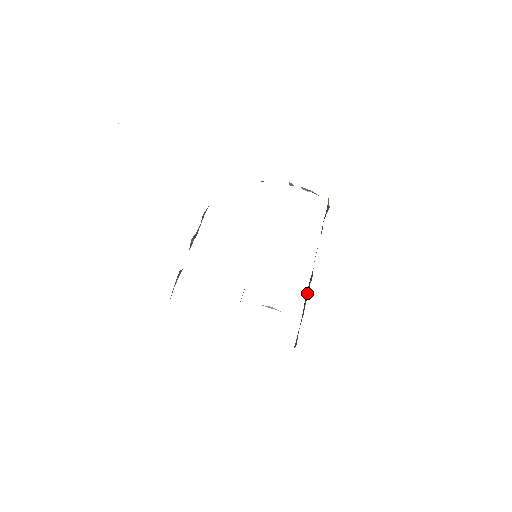
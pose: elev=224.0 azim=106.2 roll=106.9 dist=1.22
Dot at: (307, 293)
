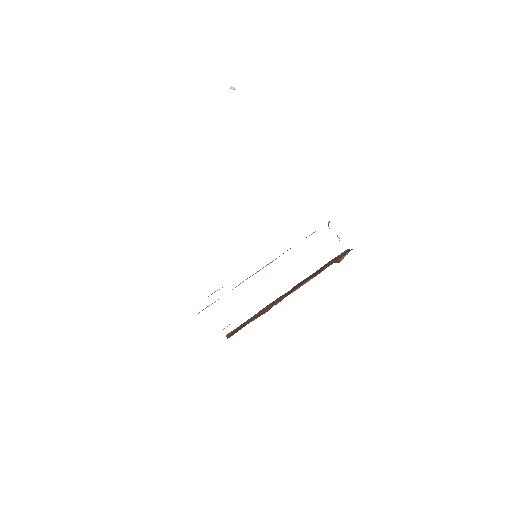
Dot at: (267, 308)
